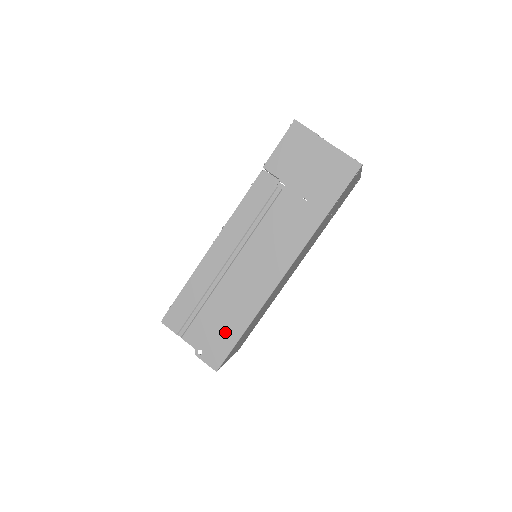
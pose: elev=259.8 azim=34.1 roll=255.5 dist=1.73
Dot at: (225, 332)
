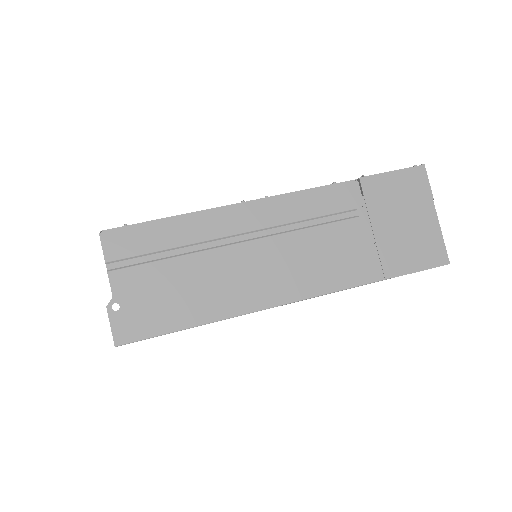
Dot at: (169, 309)
